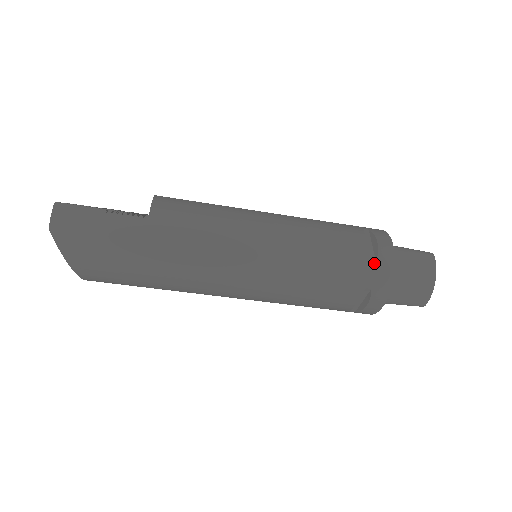
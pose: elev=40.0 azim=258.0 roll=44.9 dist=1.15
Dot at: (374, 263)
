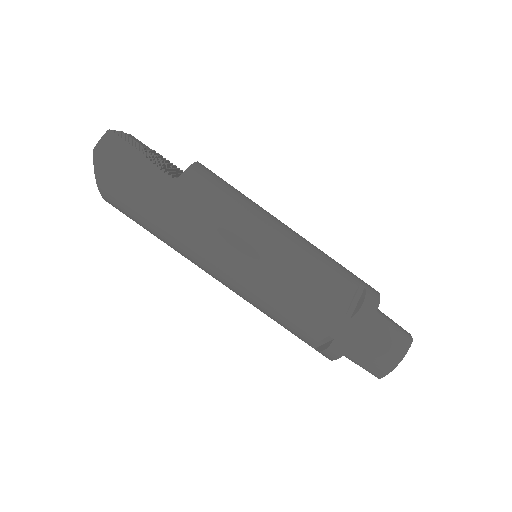
Dot at: (348, 319)
